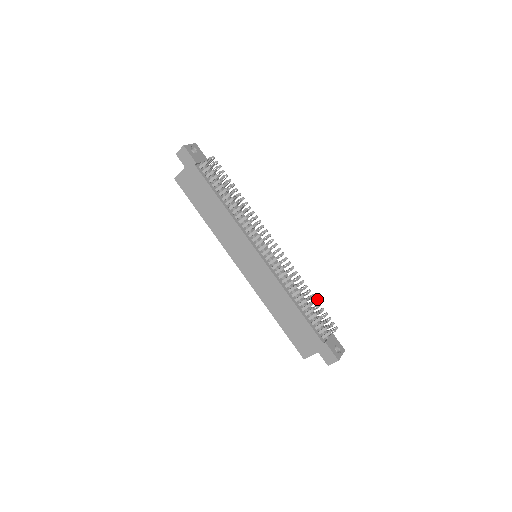
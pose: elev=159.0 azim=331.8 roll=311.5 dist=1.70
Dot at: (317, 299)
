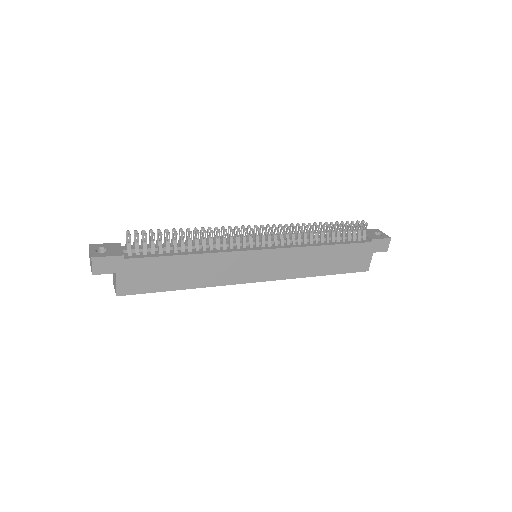
Dot at: (331, 222)
